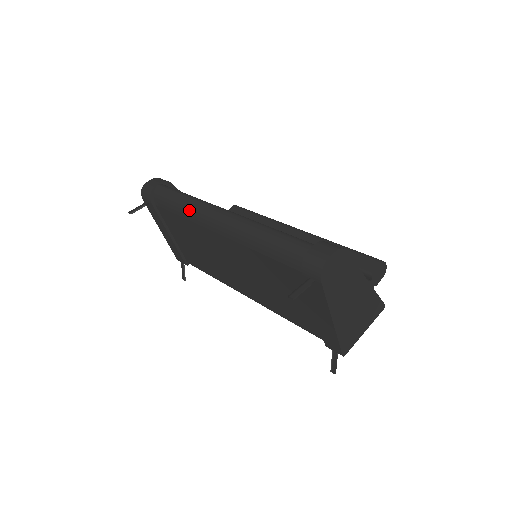
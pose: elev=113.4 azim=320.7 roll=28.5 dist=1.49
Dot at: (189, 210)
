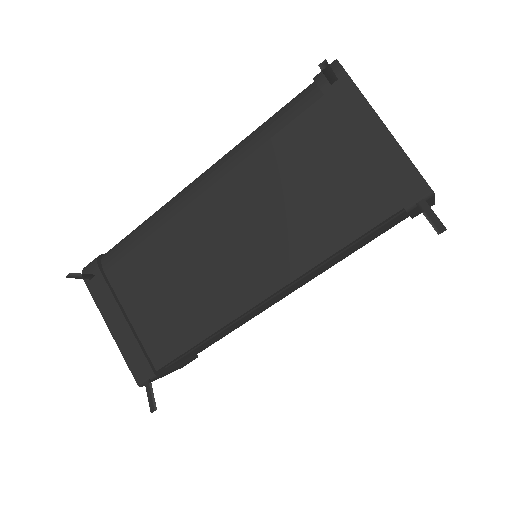
Dot at: (157, 215)
